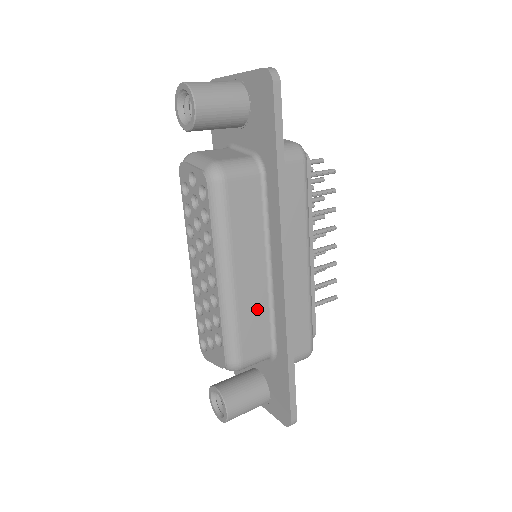
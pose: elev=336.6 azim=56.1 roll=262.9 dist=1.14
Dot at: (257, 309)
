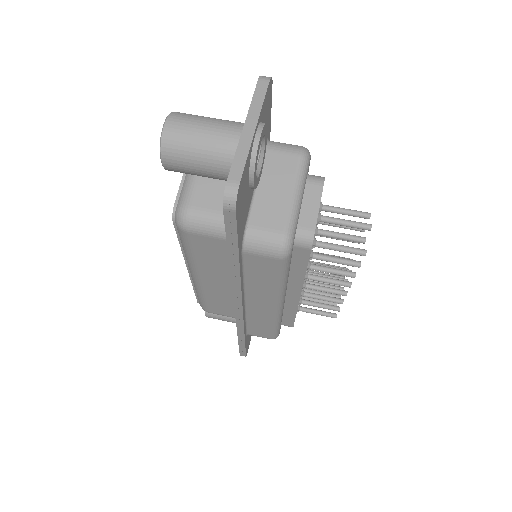
Dot at: (224, 299)
